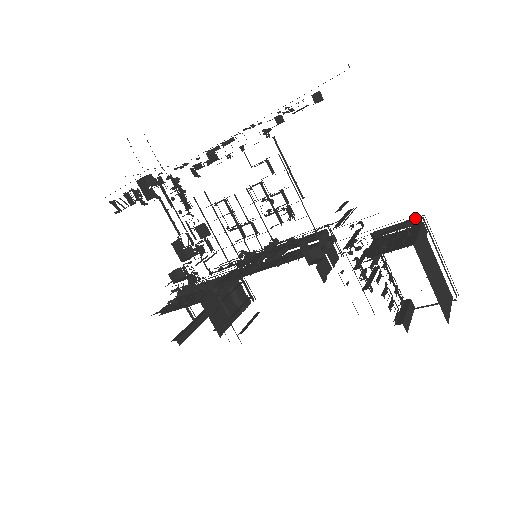
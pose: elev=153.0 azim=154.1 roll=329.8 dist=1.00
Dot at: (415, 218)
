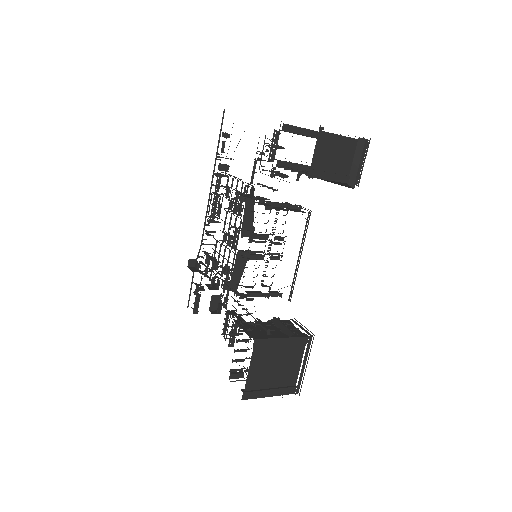
Dot at: occluded
